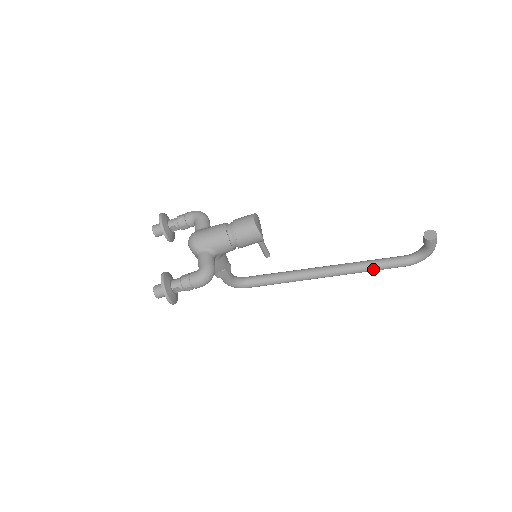
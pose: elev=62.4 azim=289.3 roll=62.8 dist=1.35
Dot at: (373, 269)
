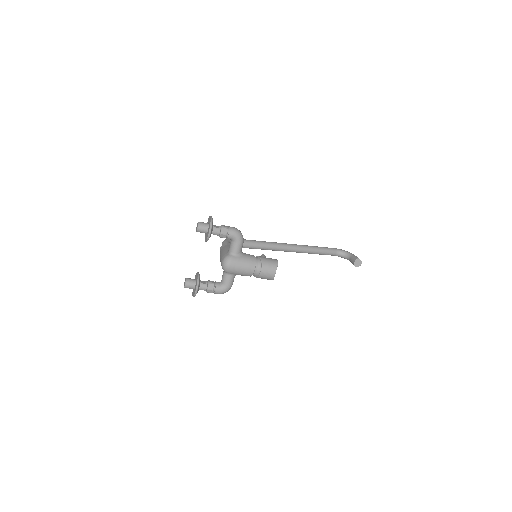
Dot at: occluded
